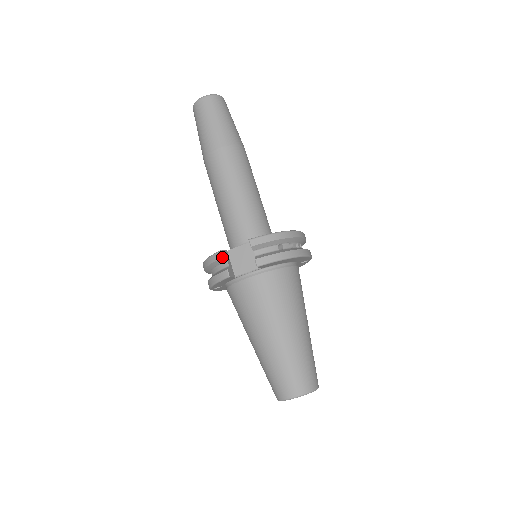
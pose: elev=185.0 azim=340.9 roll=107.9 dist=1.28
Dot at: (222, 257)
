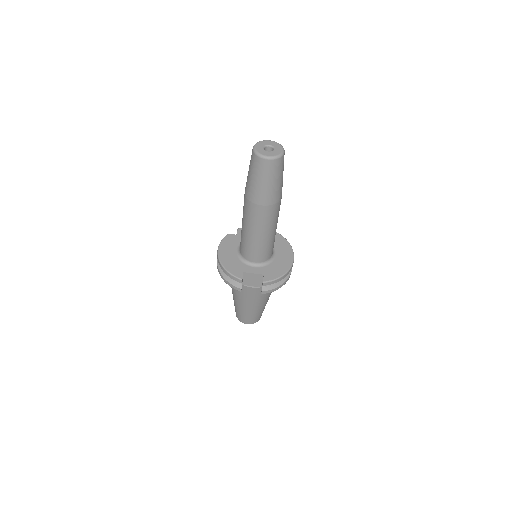
Dot at: occluded
